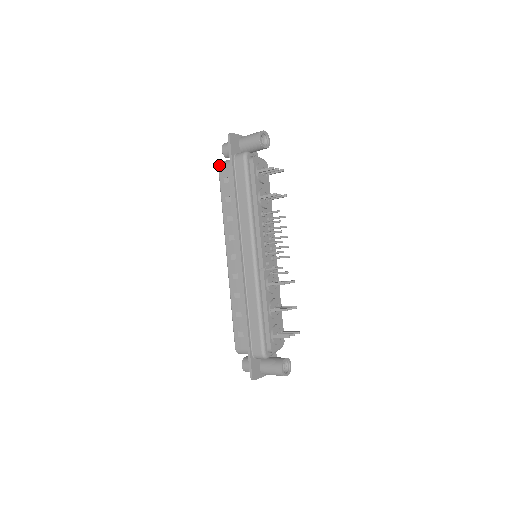
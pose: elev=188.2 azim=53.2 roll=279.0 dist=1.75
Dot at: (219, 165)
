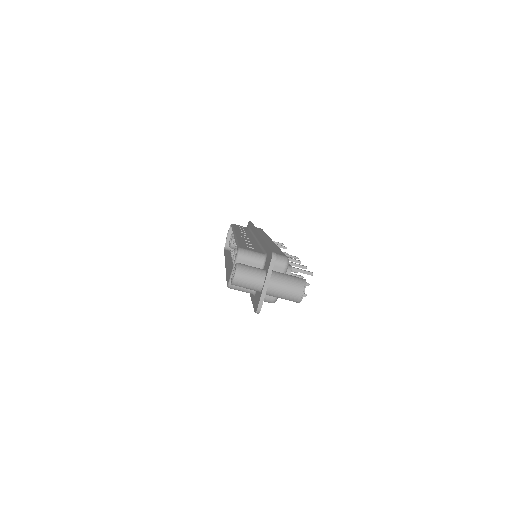
Dot at: occluded
